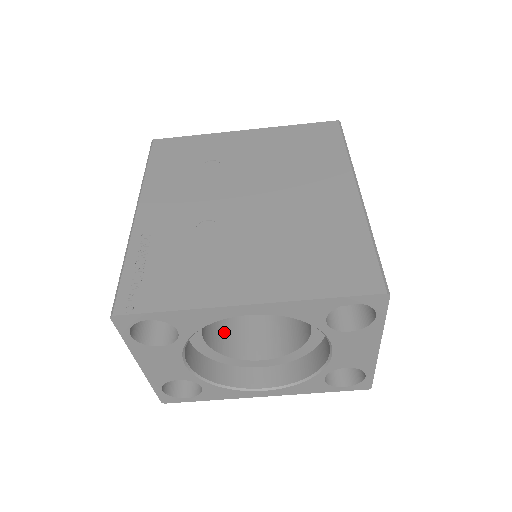
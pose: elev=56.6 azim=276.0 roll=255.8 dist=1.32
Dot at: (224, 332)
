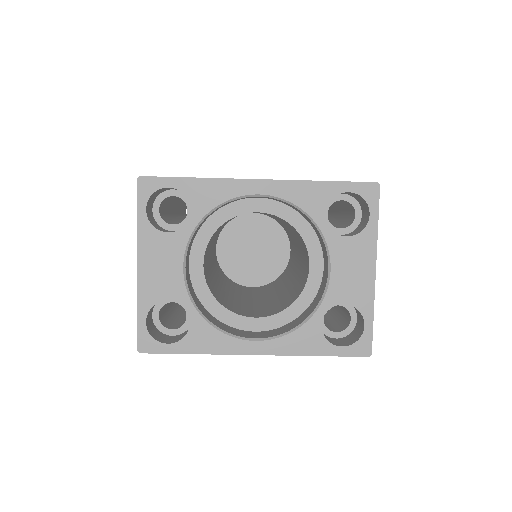
Dot at: (219, 296)
